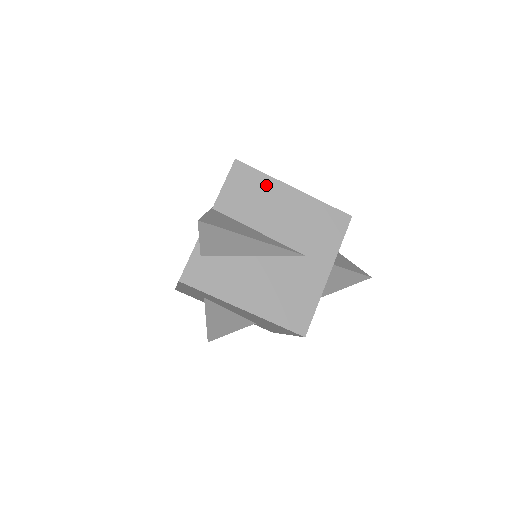
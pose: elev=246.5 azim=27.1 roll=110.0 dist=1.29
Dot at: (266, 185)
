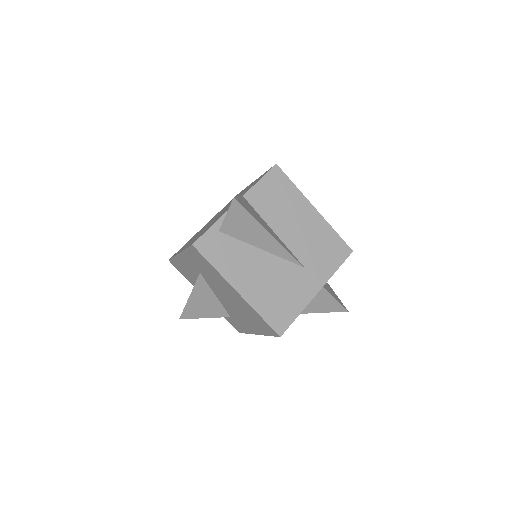
Dot at: (293, 196)
